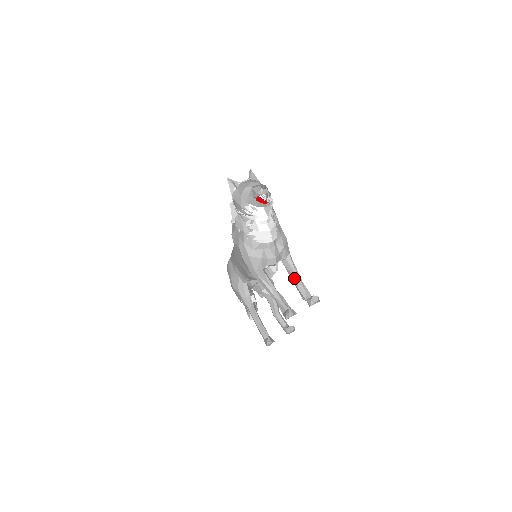
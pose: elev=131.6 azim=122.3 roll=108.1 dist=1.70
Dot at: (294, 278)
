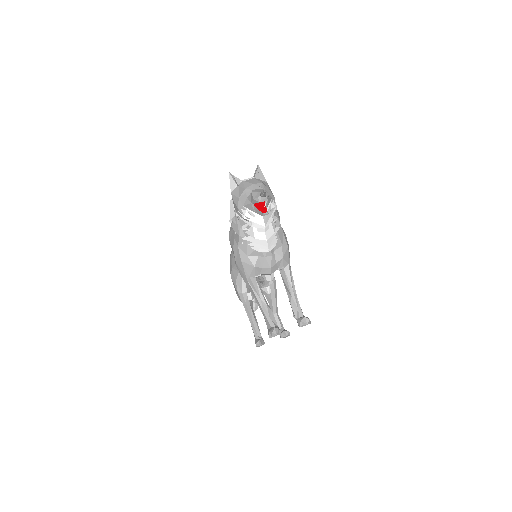
Dot at: (289, 292)
